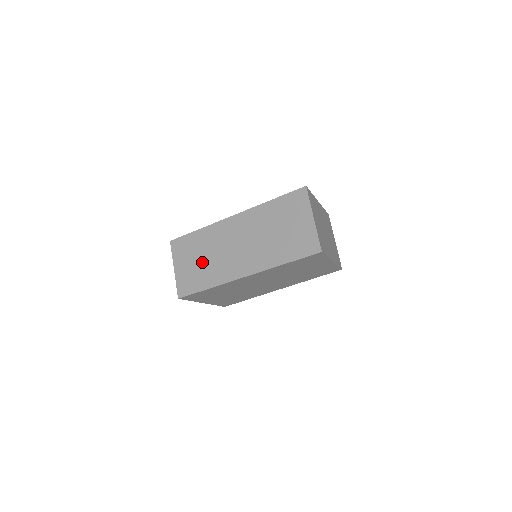
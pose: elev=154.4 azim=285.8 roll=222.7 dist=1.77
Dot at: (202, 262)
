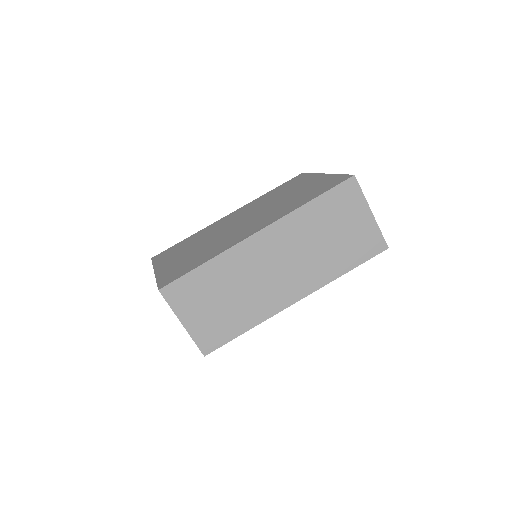
Dot at: (227, 302)
